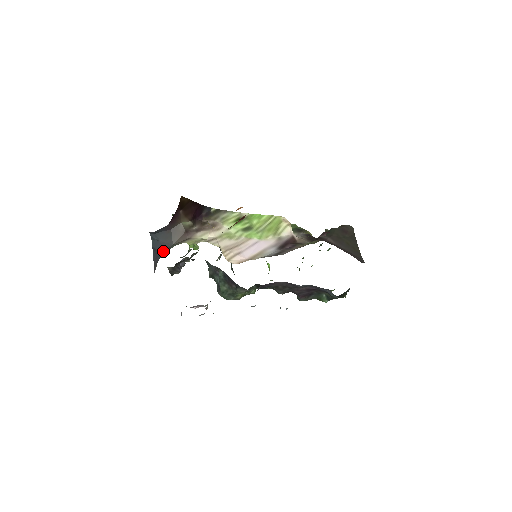
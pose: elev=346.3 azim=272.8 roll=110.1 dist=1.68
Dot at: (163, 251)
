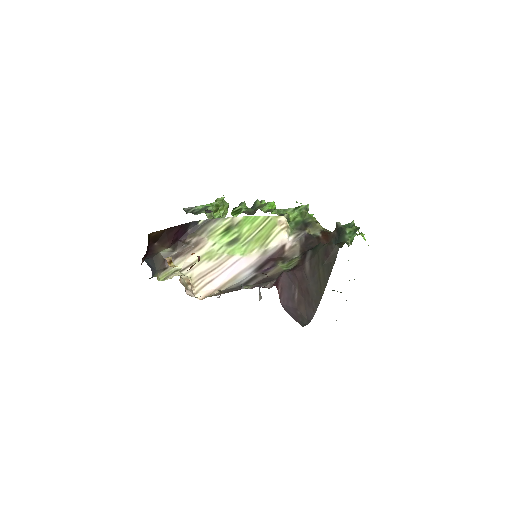
Dot at: (153, 273)
